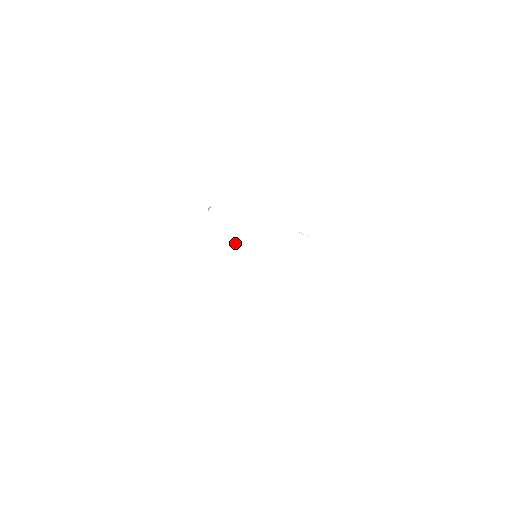
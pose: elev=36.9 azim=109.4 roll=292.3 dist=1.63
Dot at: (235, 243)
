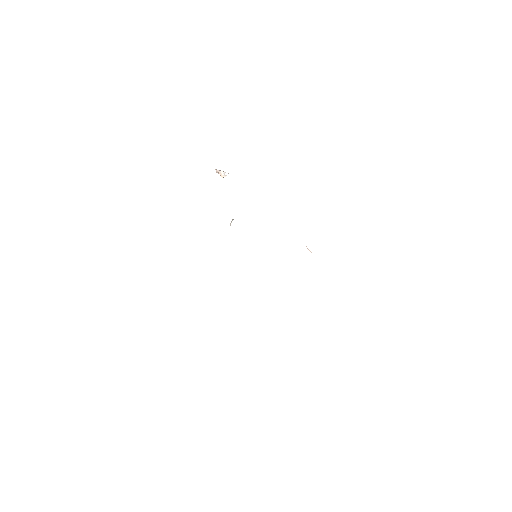
Dot at: occluded
